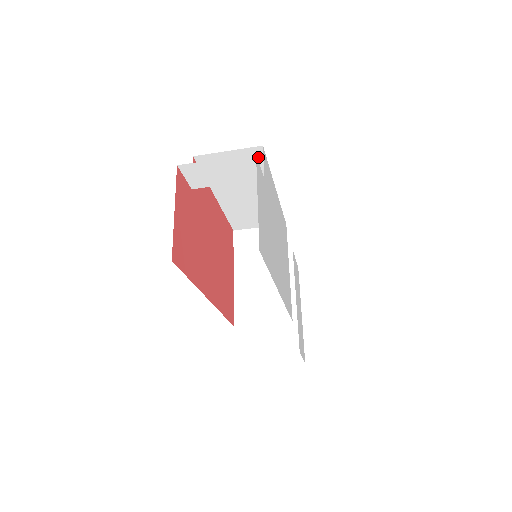
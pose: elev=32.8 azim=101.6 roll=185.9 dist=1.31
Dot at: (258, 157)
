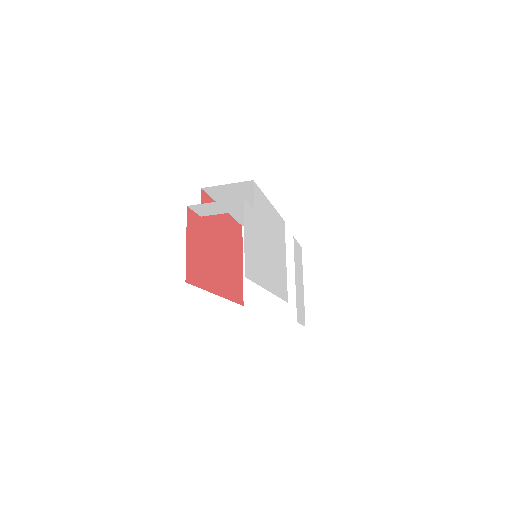
Dot at: (251, 186)
